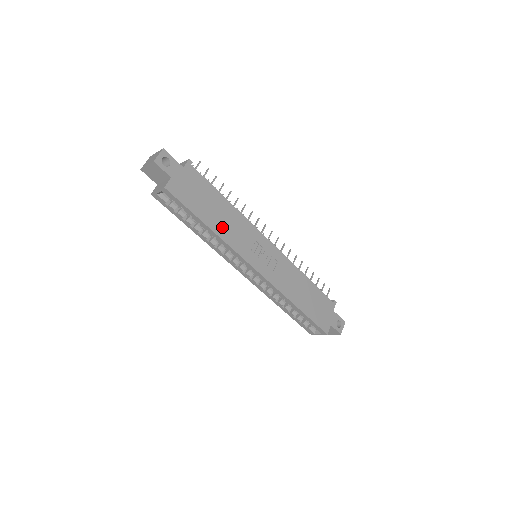
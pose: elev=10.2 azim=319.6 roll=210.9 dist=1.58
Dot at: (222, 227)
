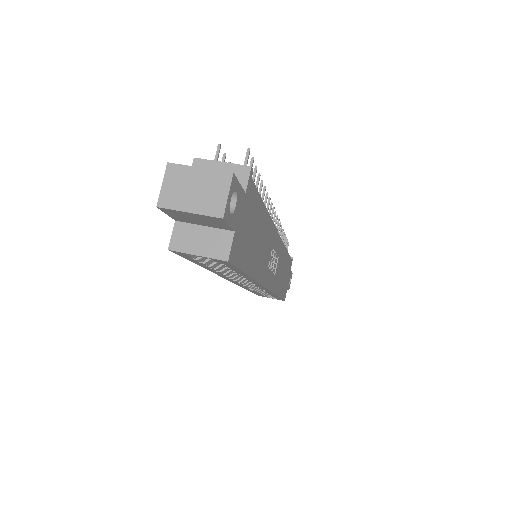
Dot at: (258, 261)
